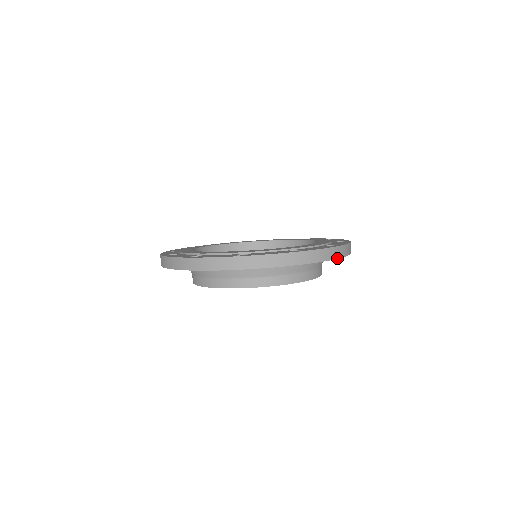
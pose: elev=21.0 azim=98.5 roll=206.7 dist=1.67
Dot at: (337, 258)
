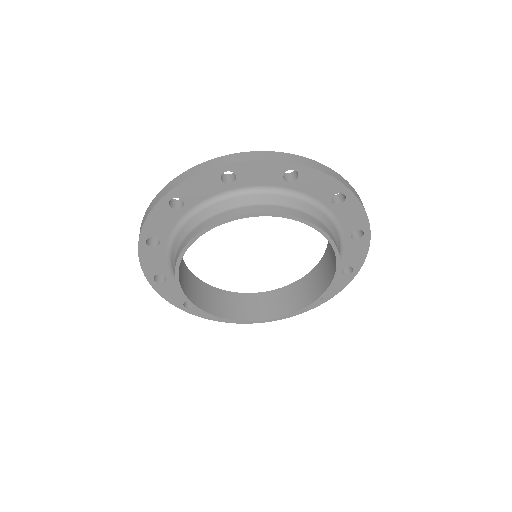
Dot at: (369, 226)
